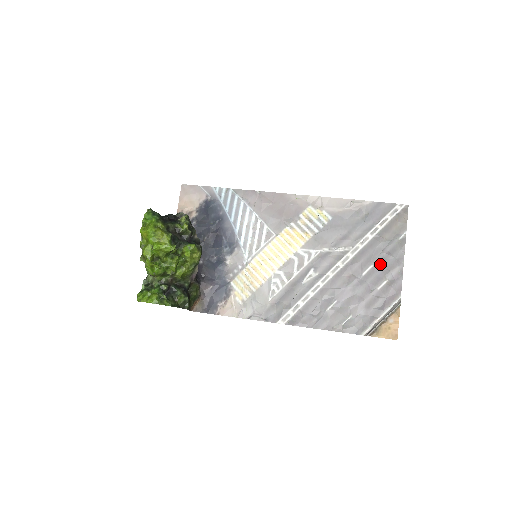
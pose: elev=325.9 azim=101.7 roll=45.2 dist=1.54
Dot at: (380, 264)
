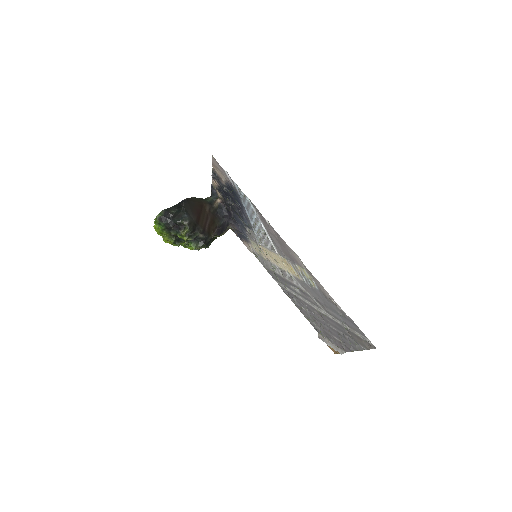
Dot at: (340, 335)
